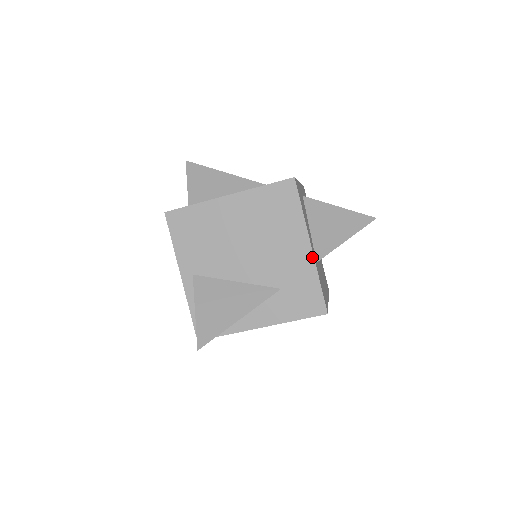
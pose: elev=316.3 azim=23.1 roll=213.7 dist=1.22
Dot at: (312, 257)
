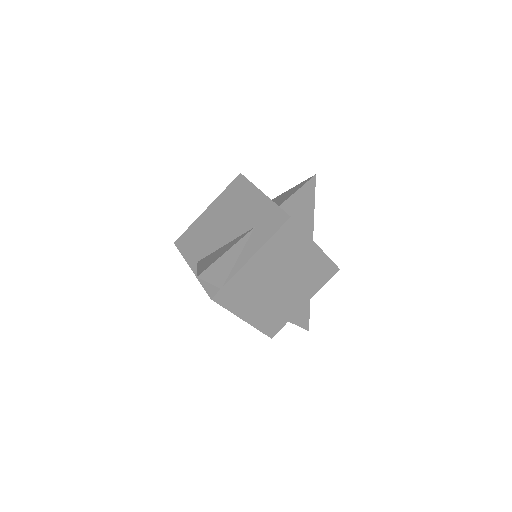
Dot at: (266, 197)
